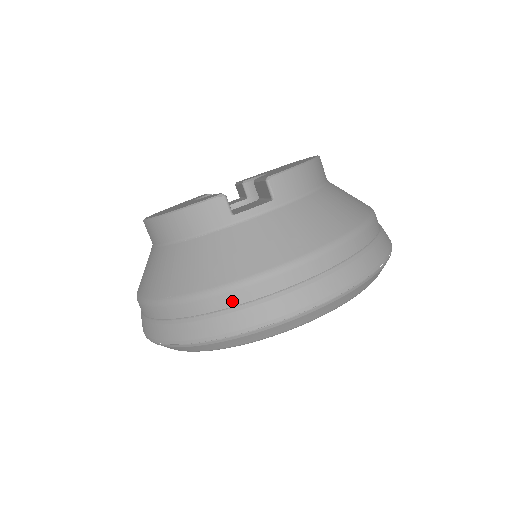
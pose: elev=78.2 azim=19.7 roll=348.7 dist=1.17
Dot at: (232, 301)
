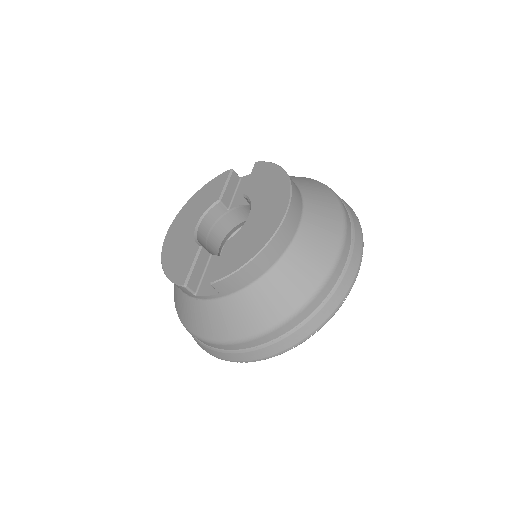
Dot at: (201, 341)
